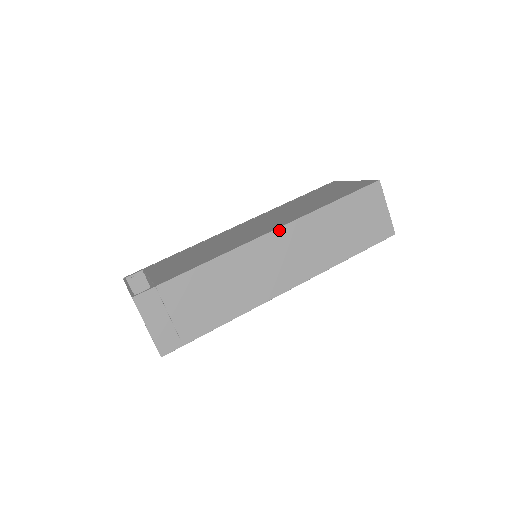
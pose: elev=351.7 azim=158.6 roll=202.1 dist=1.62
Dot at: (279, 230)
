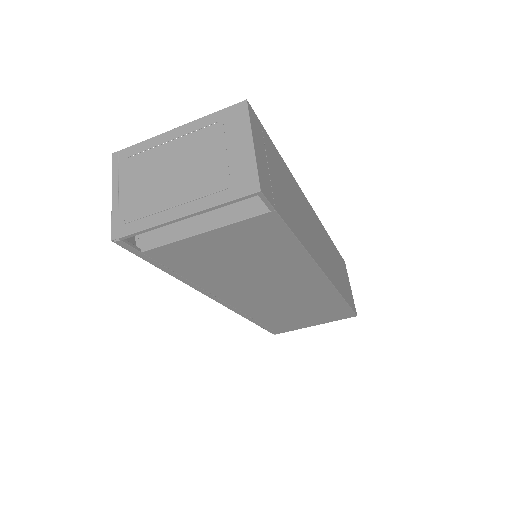
Dot at: (316, 215)
